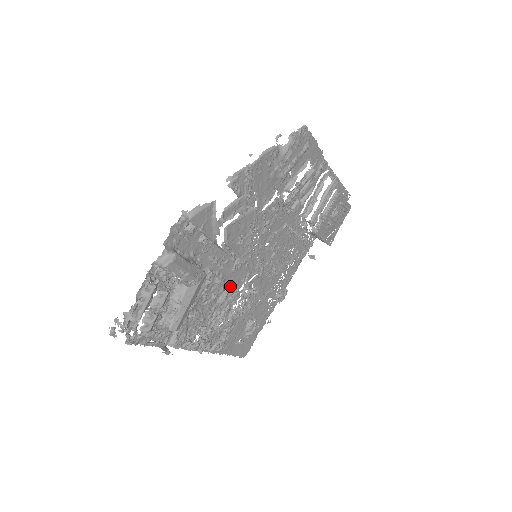
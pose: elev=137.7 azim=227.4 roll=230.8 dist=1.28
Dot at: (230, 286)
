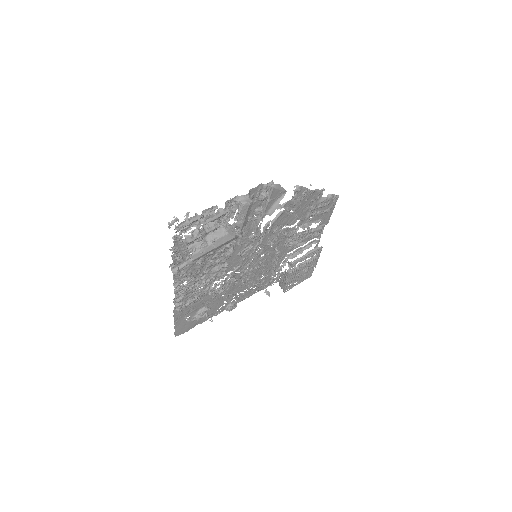
Dot at: (228, 264)
